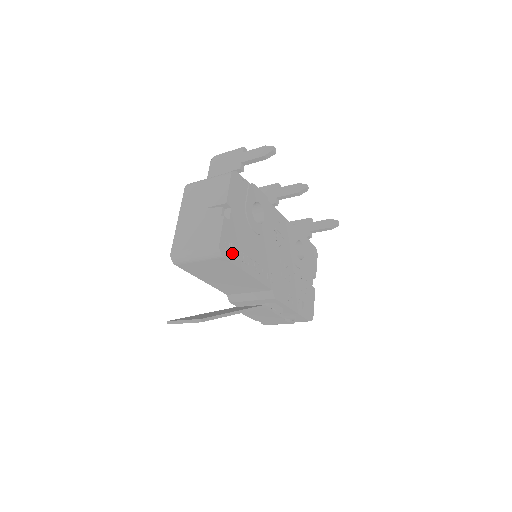
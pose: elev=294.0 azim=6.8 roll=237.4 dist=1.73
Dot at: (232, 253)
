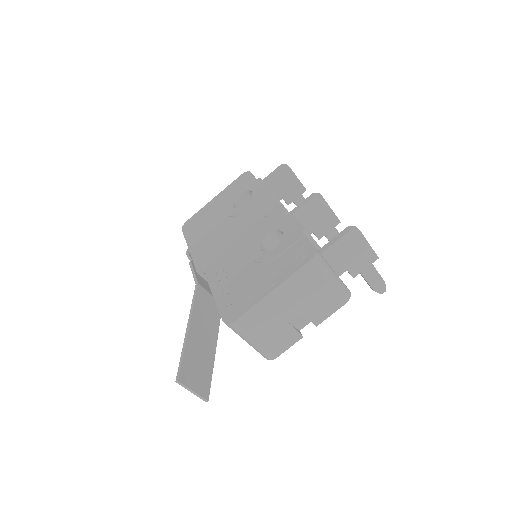
Dot at: occluded
